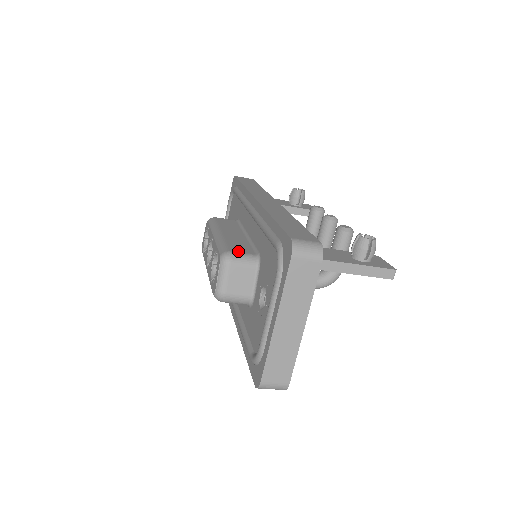
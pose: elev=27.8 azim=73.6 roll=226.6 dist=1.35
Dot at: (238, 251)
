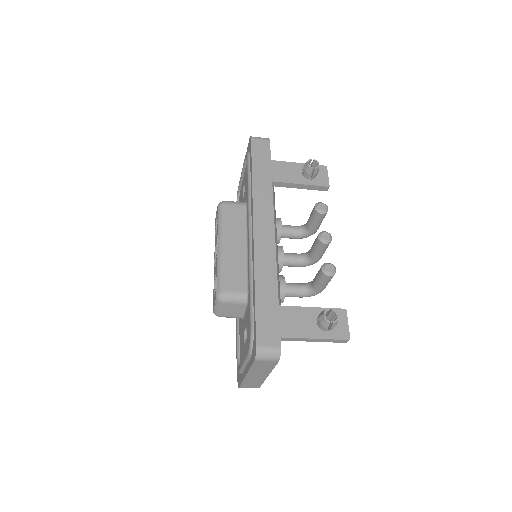
Dot at: (231, 289)
